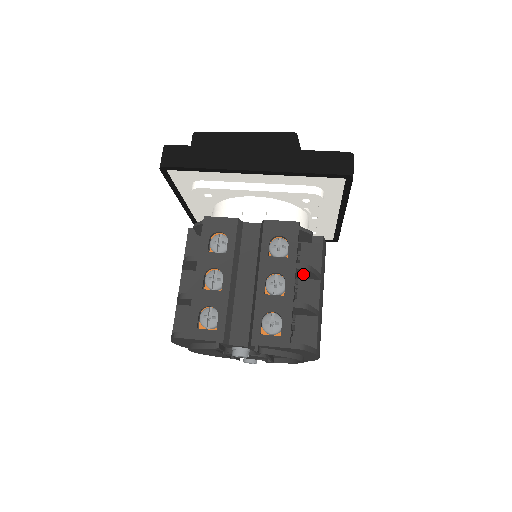
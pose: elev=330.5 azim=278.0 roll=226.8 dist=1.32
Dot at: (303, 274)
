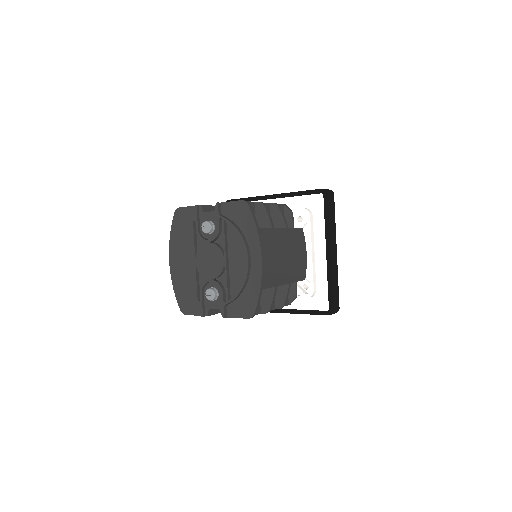
Dot at: (275, 217)
